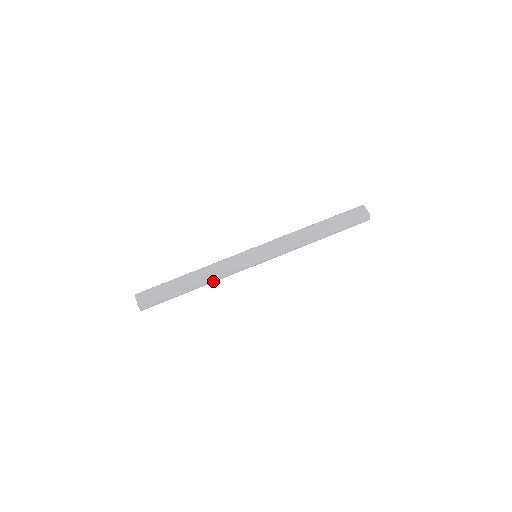
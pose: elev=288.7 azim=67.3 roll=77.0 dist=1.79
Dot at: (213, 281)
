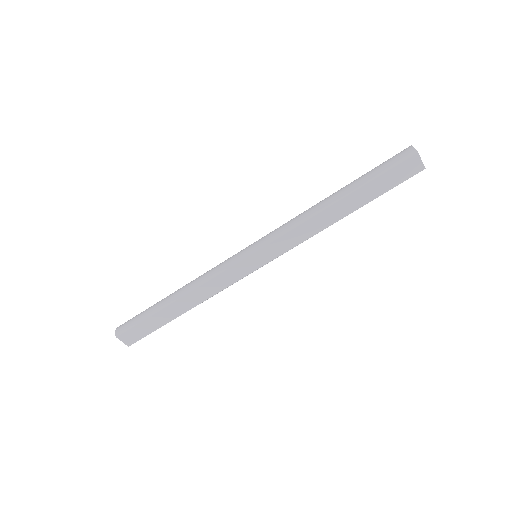
Dot at: occluded
